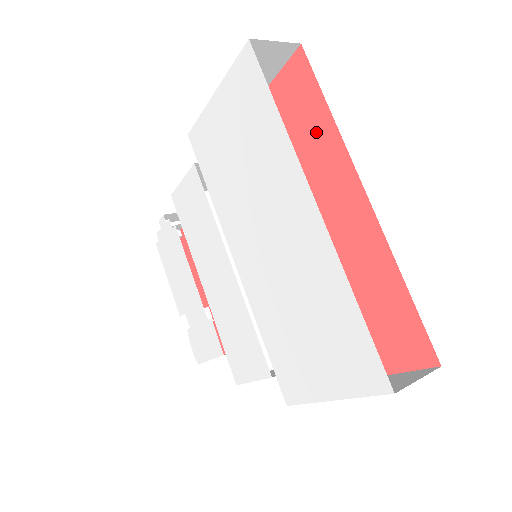
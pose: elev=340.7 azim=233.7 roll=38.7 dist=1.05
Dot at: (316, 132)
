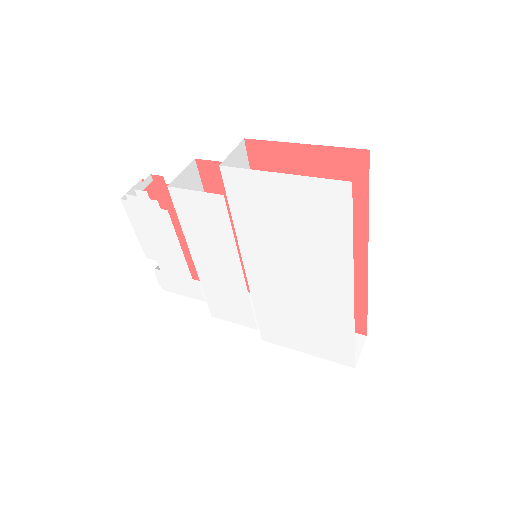
Dot at: occluded
